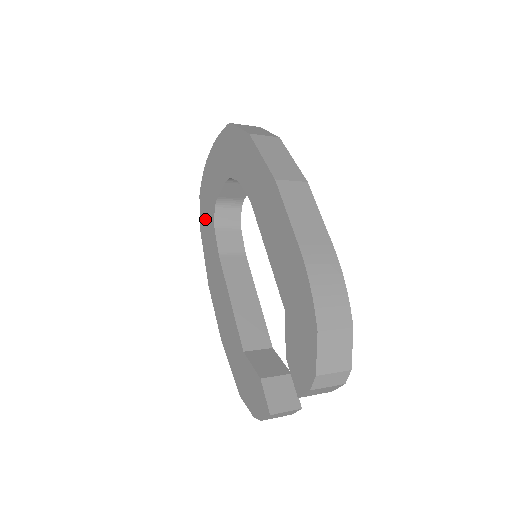
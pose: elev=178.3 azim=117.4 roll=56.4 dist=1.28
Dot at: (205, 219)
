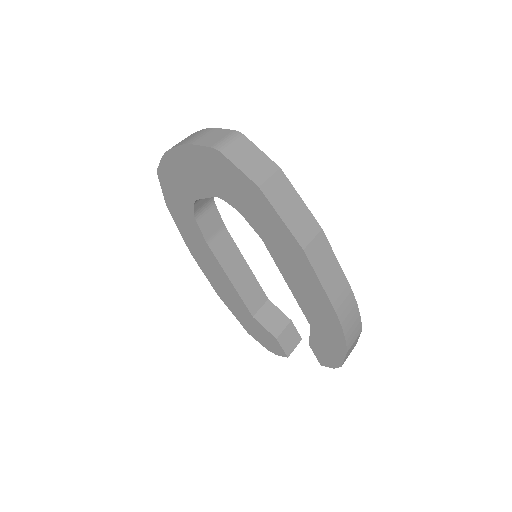
Dot at: (175, 202)
